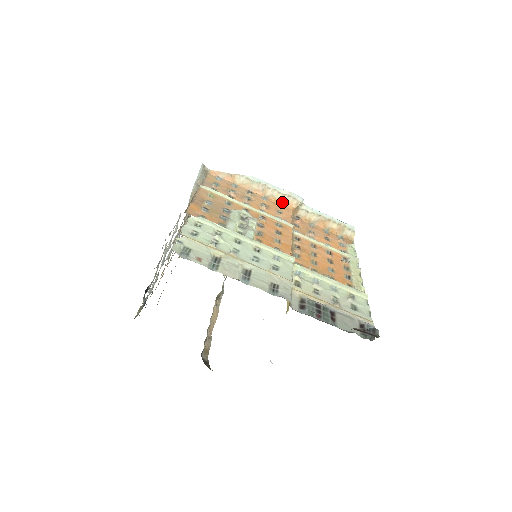
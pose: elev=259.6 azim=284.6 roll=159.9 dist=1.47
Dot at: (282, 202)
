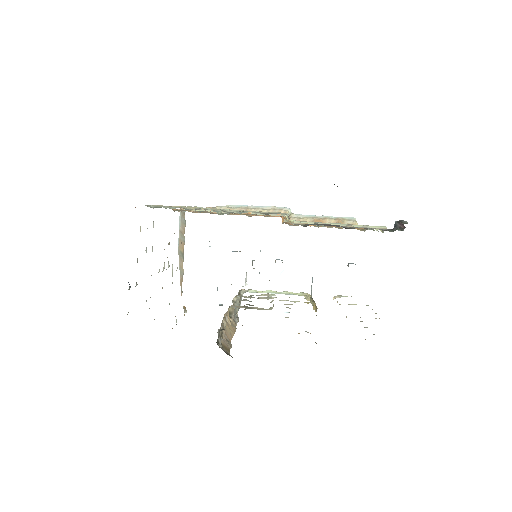
Dot at: occluded
